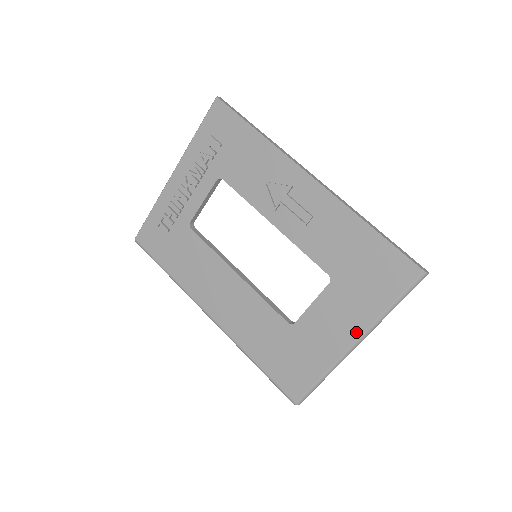
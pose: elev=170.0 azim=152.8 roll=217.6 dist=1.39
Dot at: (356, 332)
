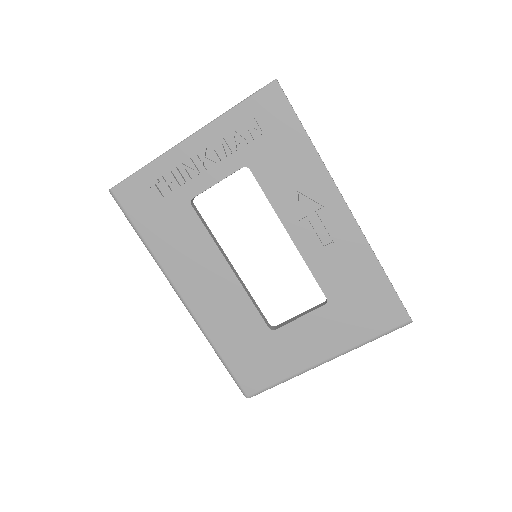
Dot at: (332, 352)
